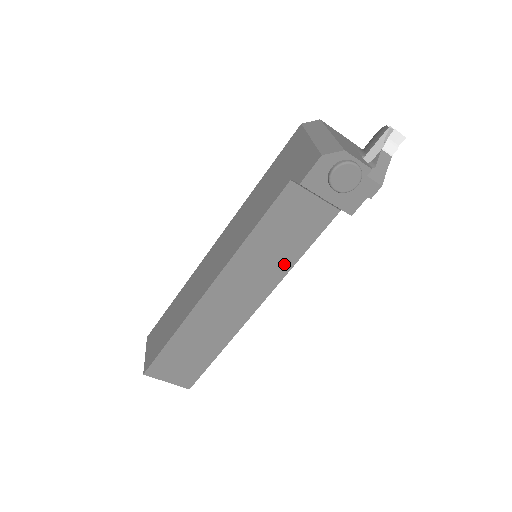
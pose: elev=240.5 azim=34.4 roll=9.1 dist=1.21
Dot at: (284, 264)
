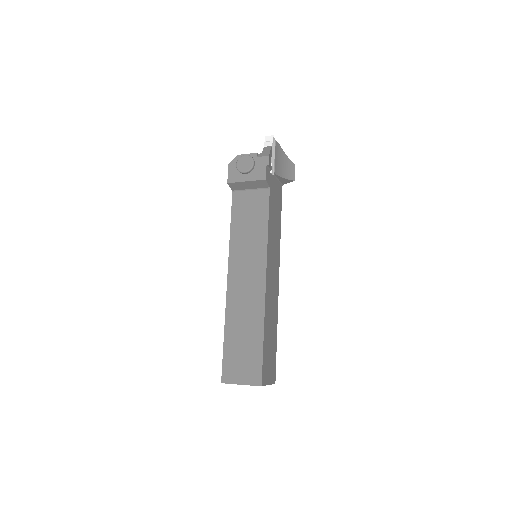
Dot at: (261, 239)
